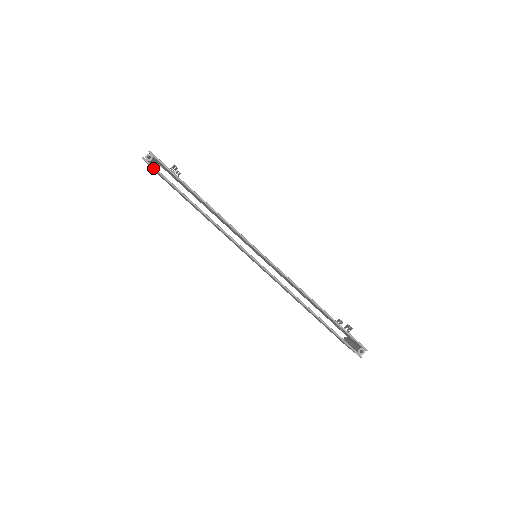
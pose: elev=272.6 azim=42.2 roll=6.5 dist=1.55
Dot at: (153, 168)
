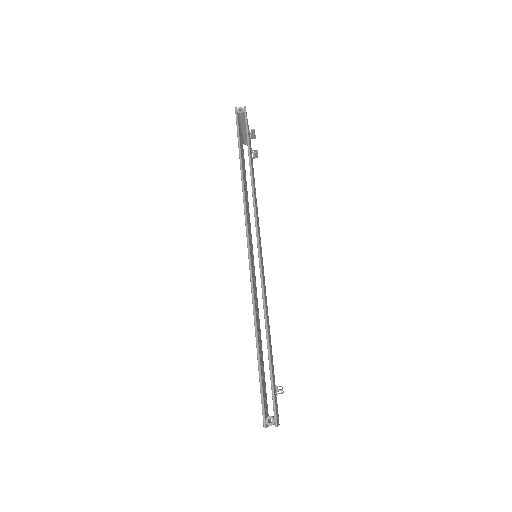
Dot at: (236, 119)
